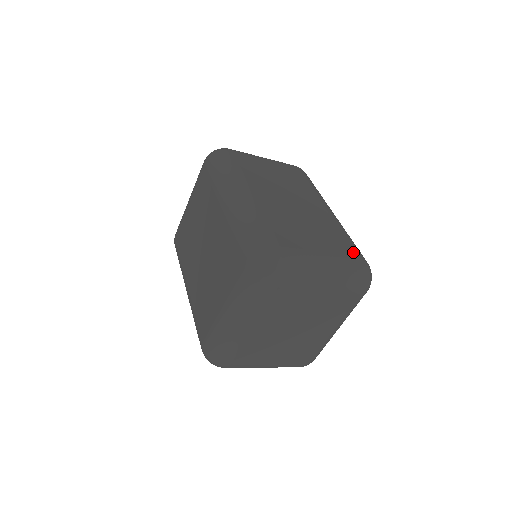
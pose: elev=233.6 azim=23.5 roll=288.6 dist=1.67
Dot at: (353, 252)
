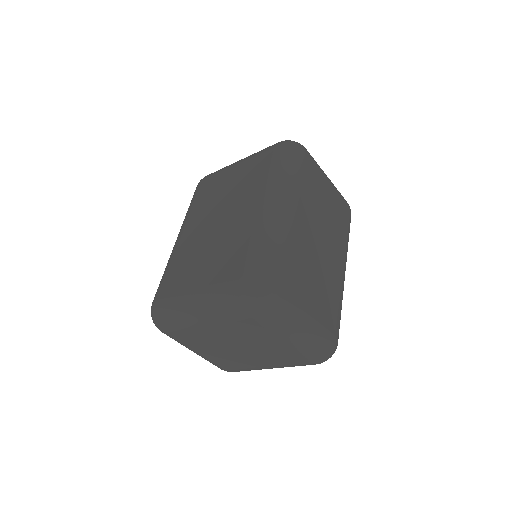
Dot at: (334, 327)
